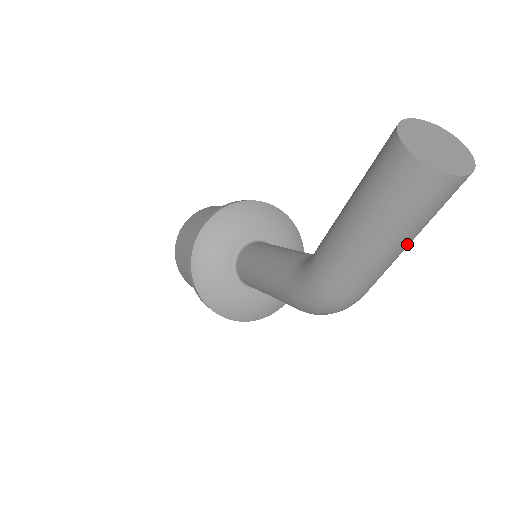
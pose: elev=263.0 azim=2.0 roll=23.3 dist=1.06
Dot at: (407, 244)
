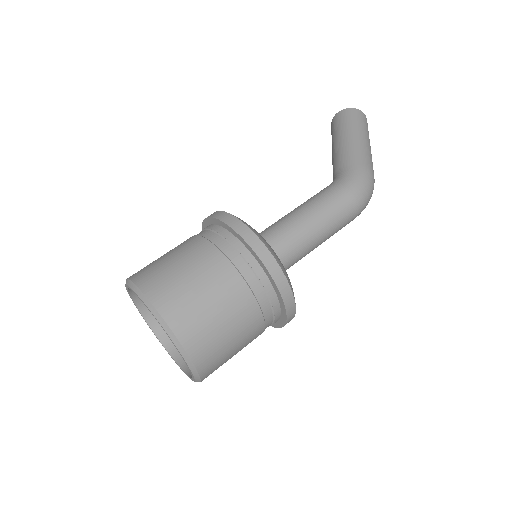
Dot at: occluded
